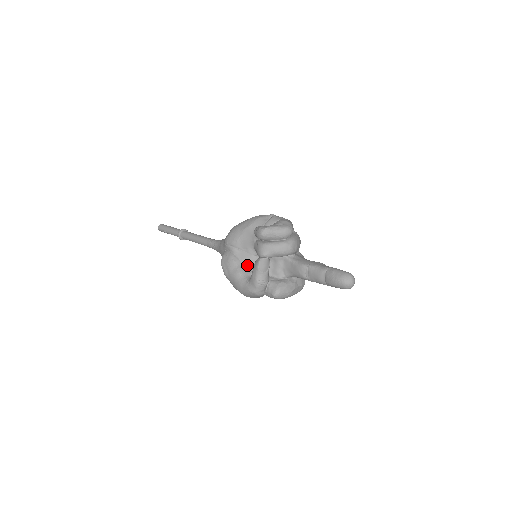
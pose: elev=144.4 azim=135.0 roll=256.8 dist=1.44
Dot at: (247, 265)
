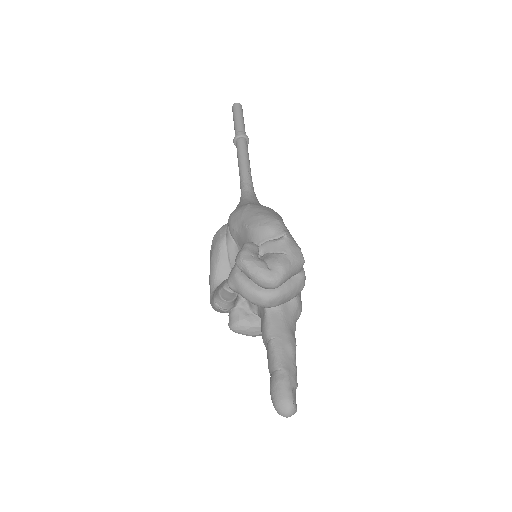
Dot at: (231, 265)
